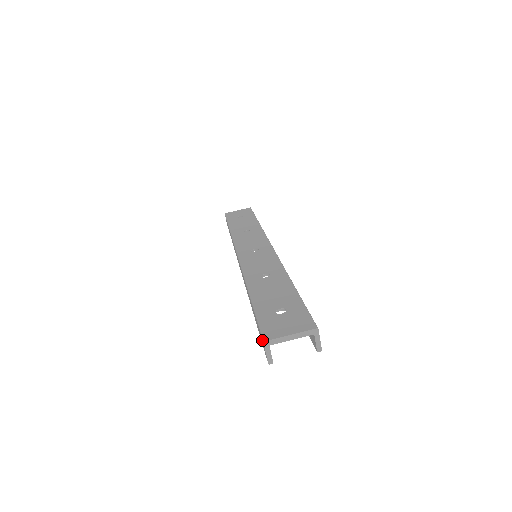
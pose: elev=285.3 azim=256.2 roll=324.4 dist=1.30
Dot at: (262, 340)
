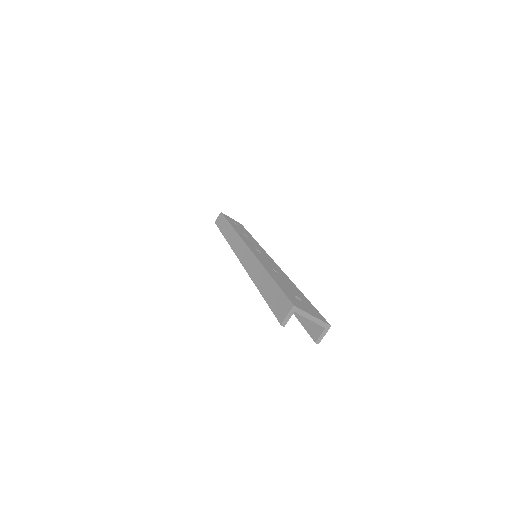
Dot at: (287, 305)
